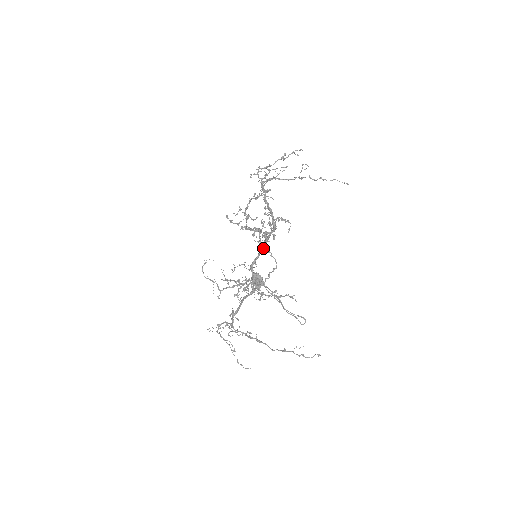
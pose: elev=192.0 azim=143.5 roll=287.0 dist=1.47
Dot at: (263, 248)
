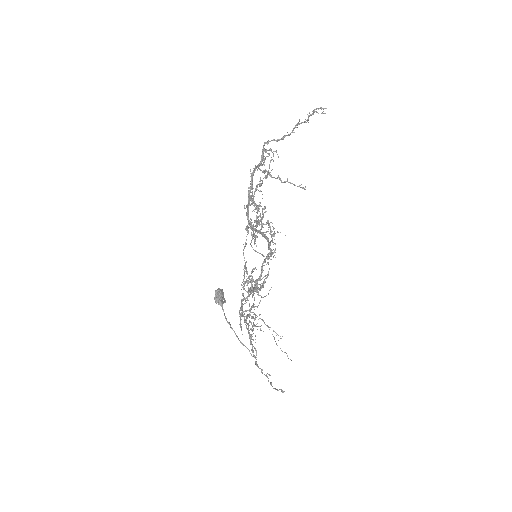
Dot at: (255, 250)
